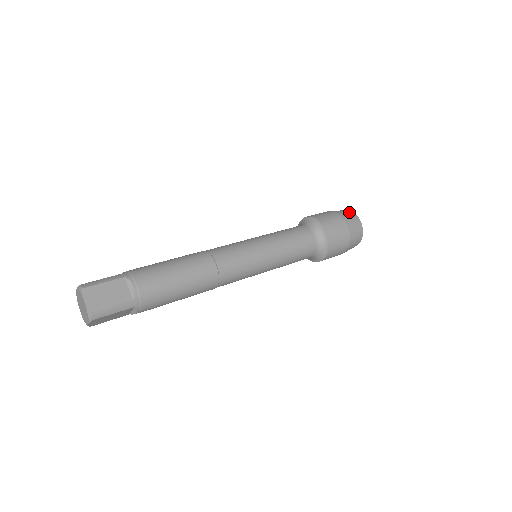
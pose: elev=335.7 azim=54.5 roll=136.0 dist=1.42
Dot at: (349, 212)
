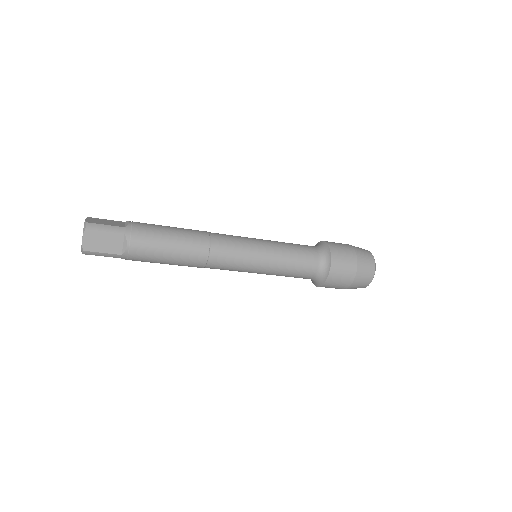
Dot at: occluded
